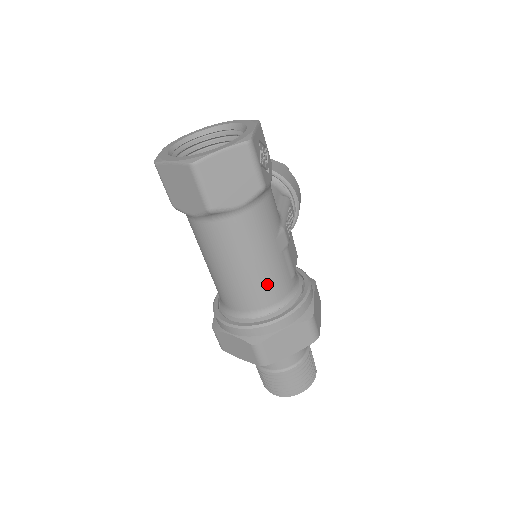
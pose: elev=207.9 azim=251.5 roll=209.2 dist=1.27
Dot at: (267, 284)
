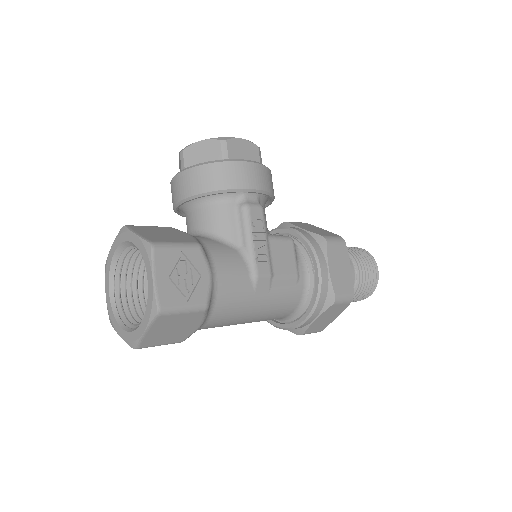
Dot at: (276, 313)
